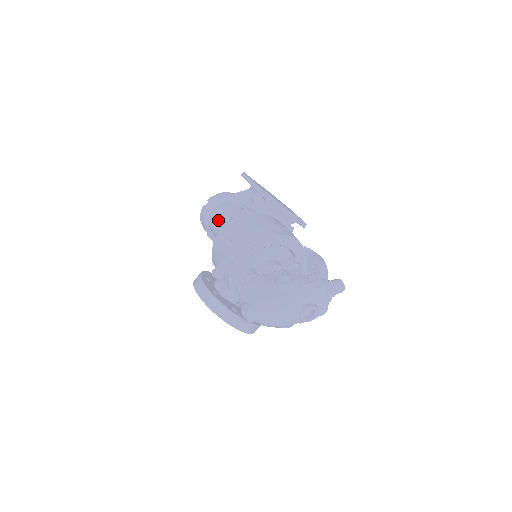
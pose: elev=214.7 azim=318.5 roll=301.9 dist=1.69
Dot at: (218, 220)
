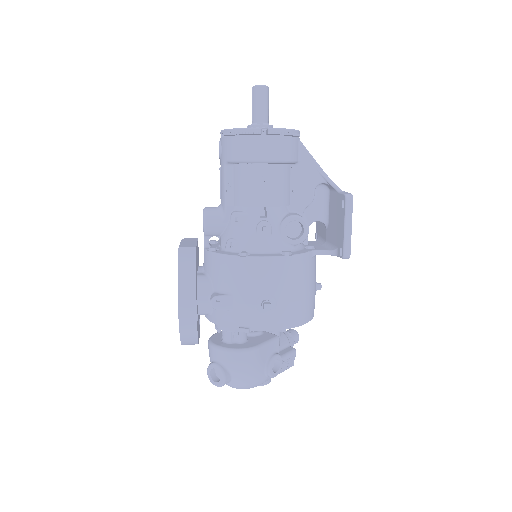
Dot at: (262, 192)
